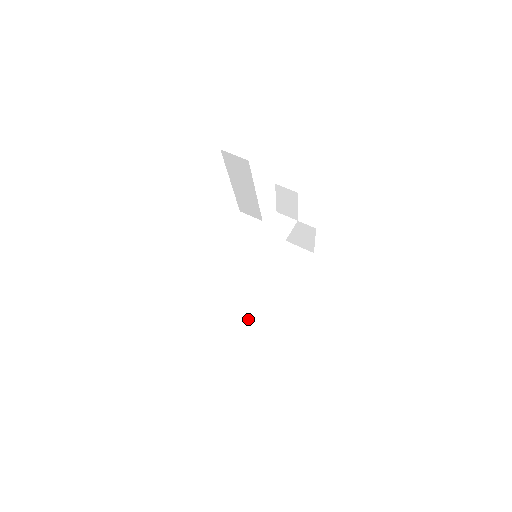
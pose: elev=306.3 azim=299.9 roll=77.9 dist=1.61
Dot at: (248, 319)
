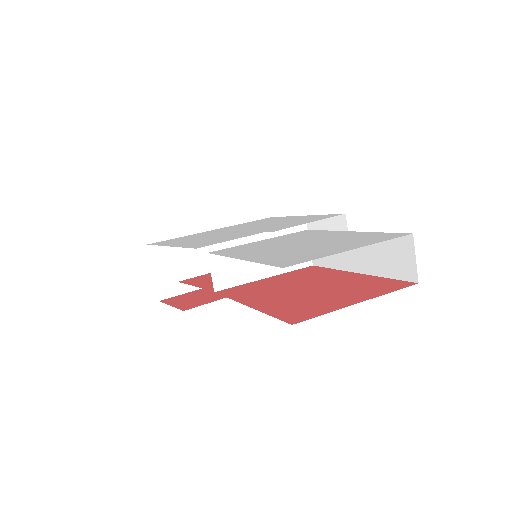
Dot at: (170, 265)
